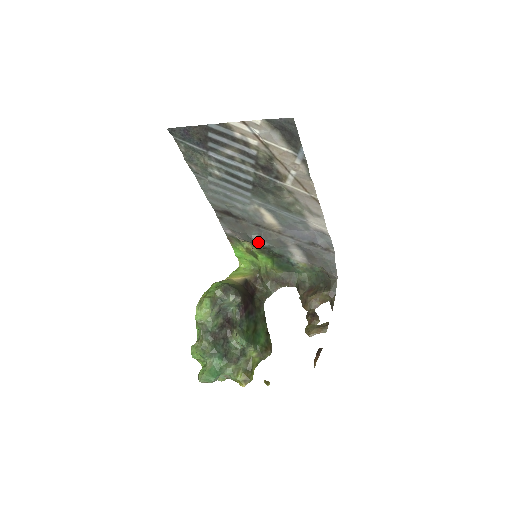
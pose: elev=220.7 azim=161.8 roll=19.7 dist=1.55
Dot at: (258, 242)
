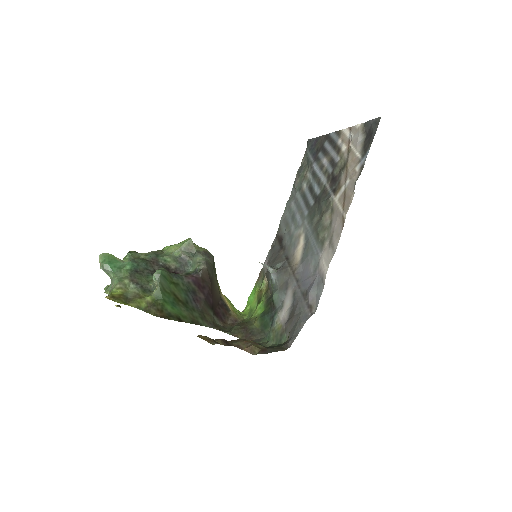
Dot at: (272, 268)
